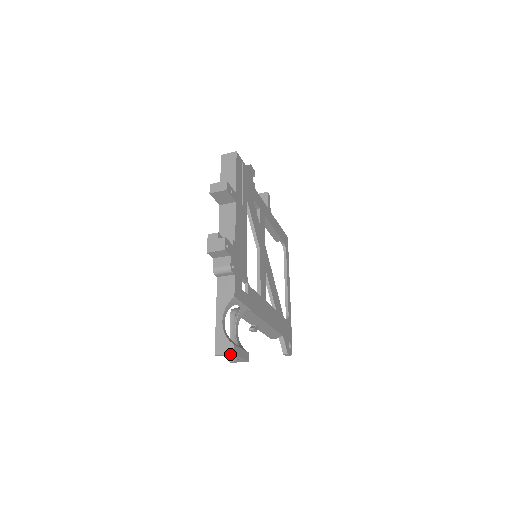
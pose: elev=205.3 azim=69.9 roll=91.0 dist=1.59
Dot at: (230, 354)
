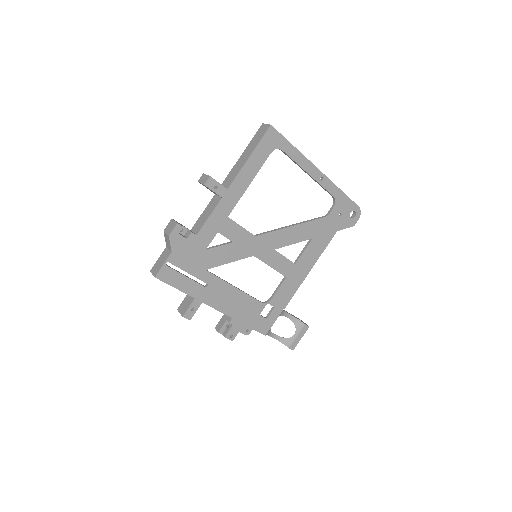
Dot at: (292, 348)
